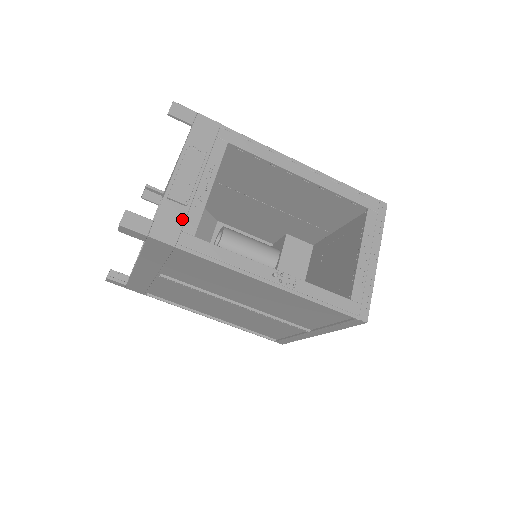
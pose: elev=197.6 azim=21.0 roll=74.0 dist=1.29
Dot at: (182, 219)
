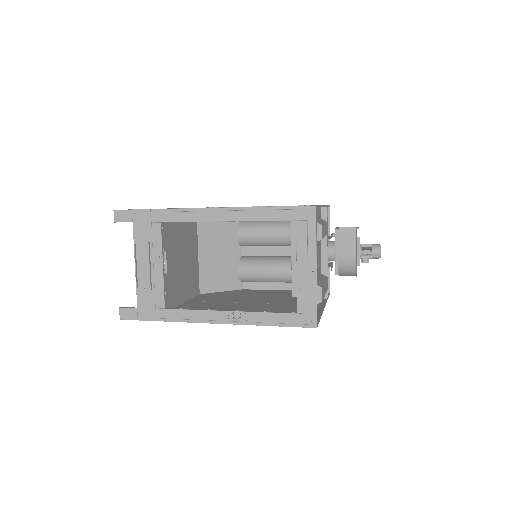
Dot at: (153, 300)
